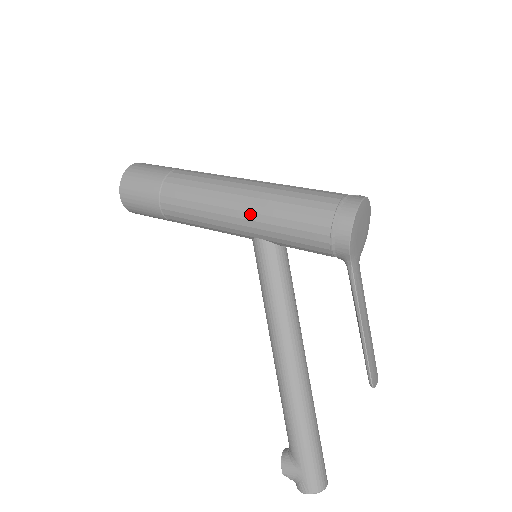
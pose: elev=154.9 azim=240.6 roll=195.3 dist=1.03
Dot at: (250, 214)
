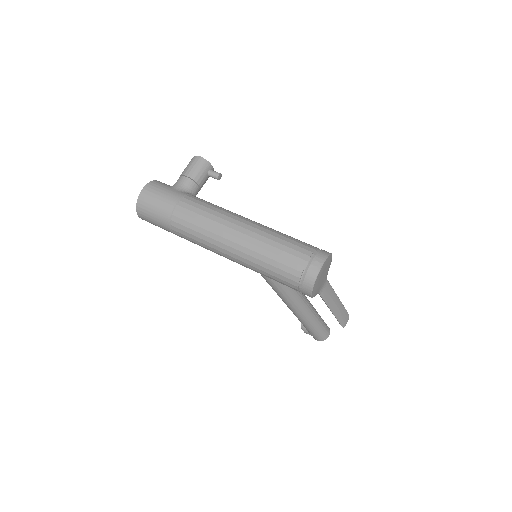
Dot at: (242, 264)
